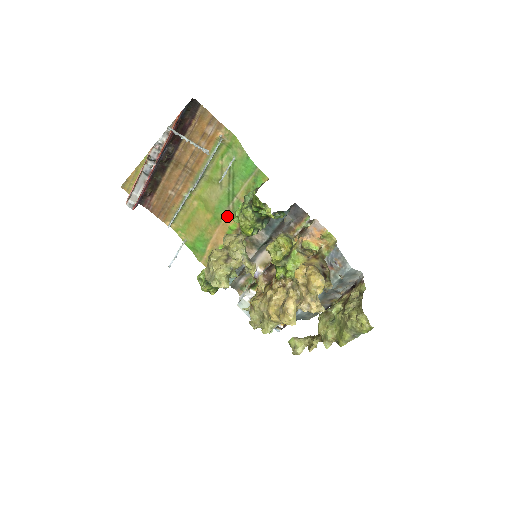
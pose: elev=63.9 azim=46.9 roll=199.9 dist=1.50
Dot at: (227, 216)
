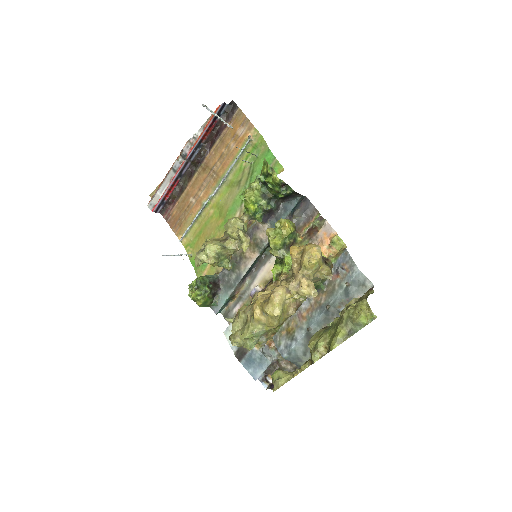
Dot at: occluded
